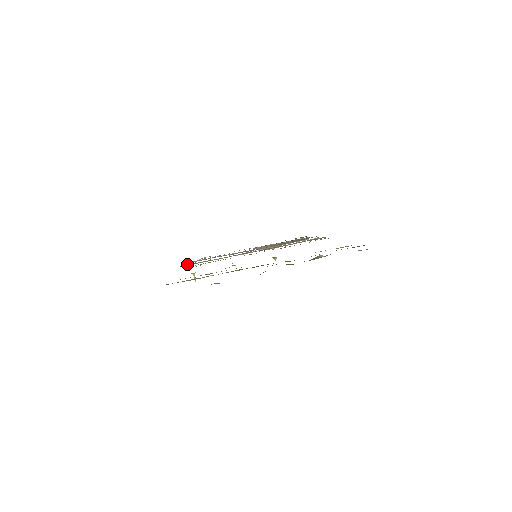
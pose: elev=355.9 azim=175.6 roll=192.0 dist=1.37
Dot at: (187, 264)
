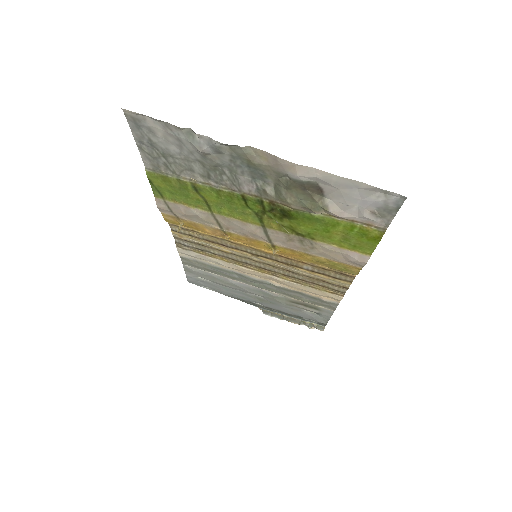
Dot at: (184, 256)
